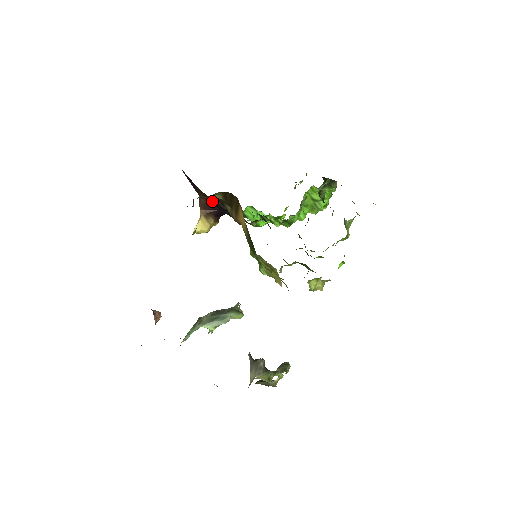
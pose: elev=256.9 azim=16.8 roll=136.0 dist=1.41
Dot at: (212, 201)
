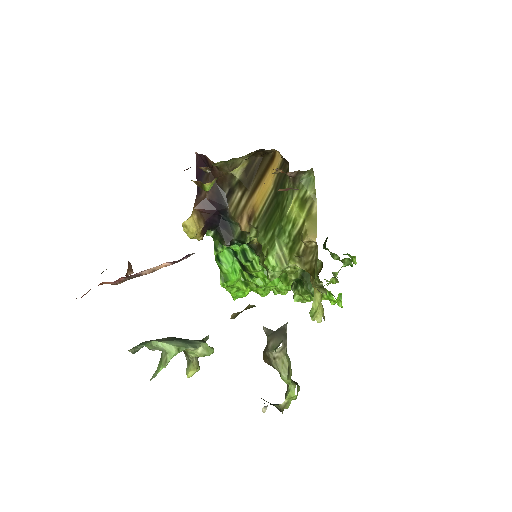
Dot at: (216, 194)
